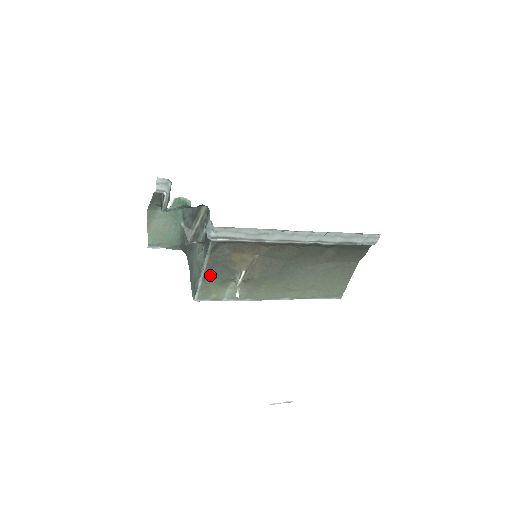
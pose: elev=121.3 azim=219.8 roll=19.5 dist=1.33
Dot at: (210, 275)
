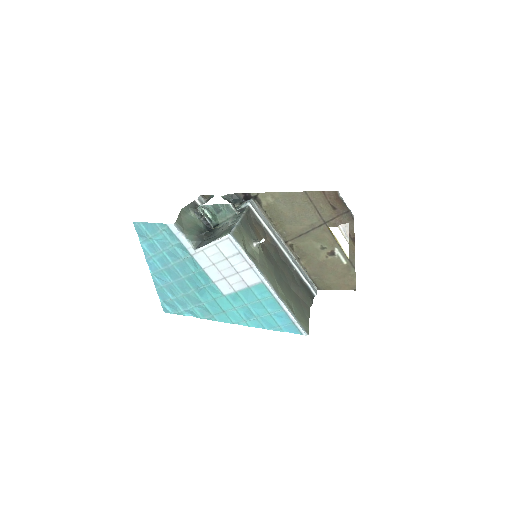
Dot at: (242, 226)
